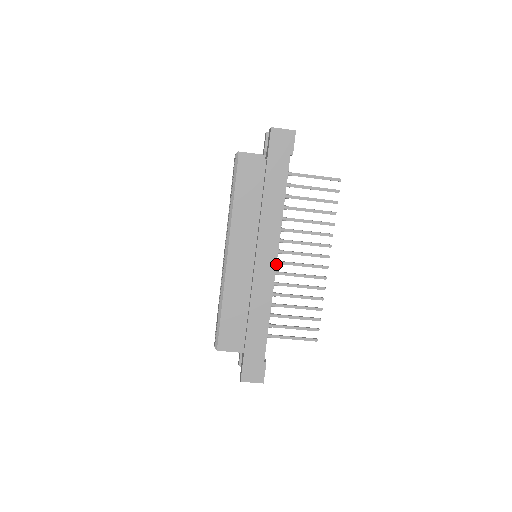
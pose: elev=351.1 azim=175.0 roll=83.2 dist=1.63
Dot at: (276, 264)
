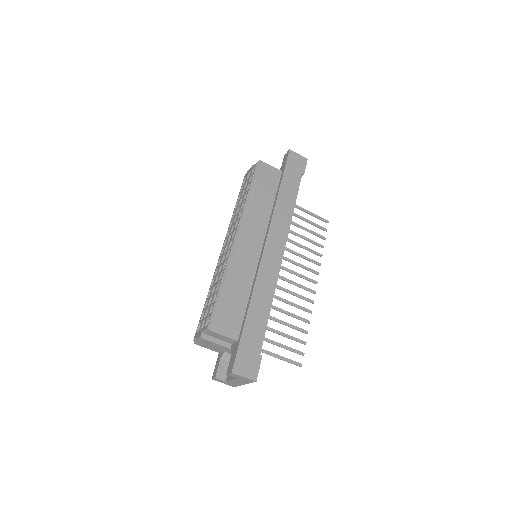
Dot at: occluded
